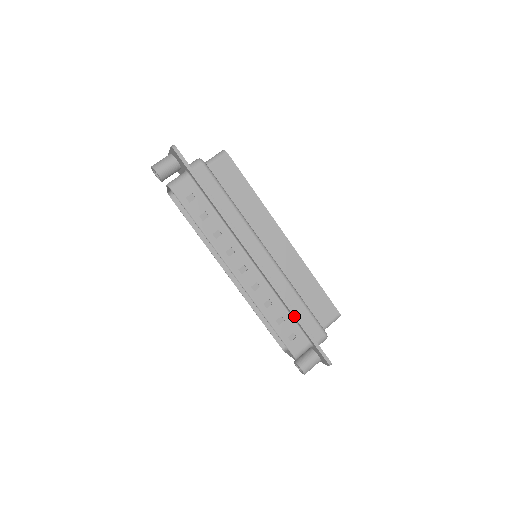
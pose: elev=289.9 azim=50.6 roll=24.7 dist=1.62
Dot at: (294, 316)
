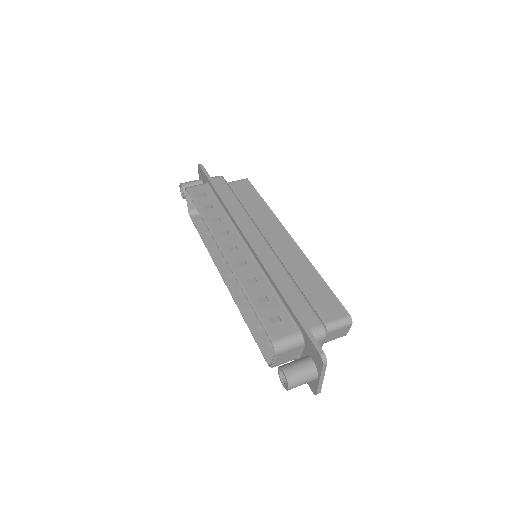
Dot at: (280, 292)
